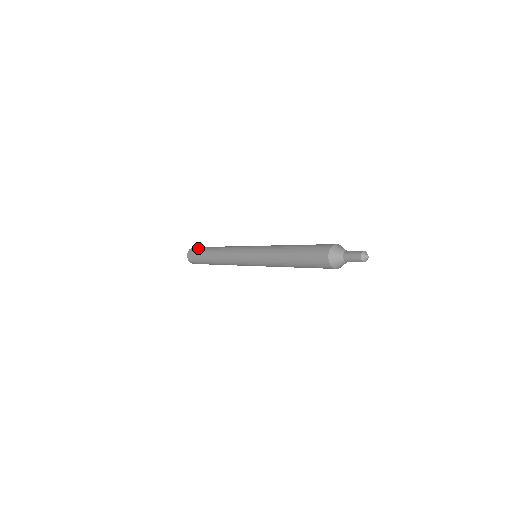
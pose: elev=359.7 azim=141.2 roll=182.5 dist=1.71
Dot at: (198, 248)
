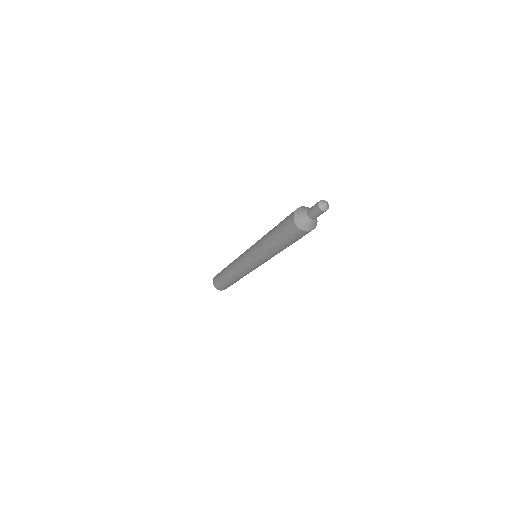
Dot at: occluded
